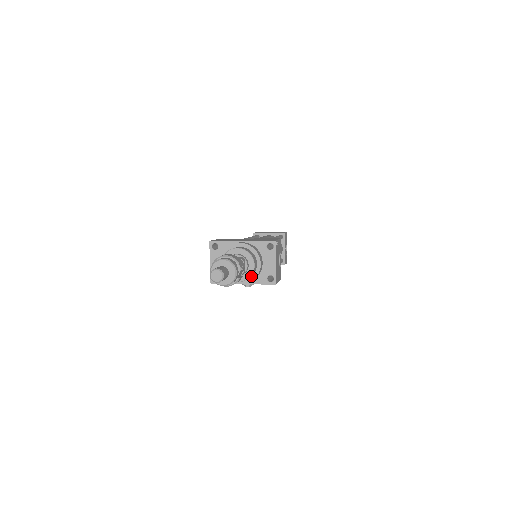
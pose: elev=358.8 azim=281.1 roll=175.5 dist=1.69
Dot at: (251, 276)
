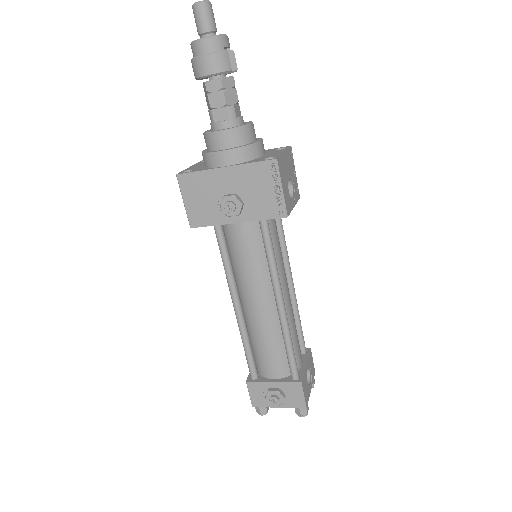
Dot at: (241, 146)
